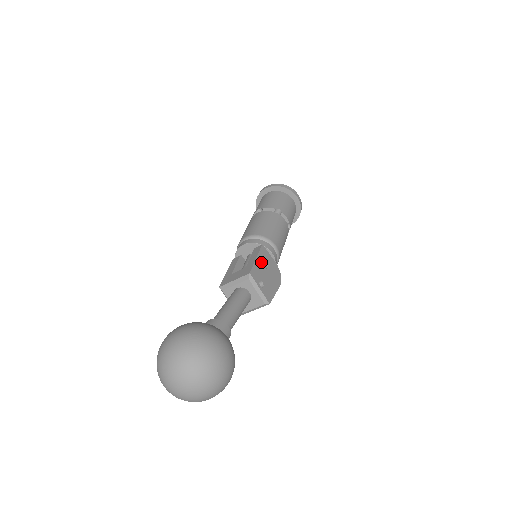
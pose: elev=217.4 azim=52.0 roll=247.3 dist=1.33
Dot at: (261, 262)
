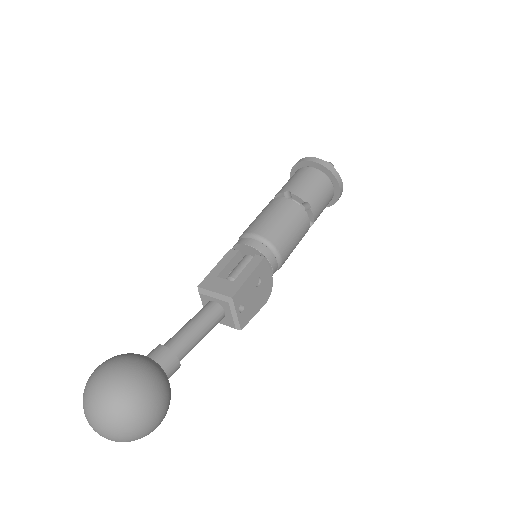
Dot at: (253, 280)
